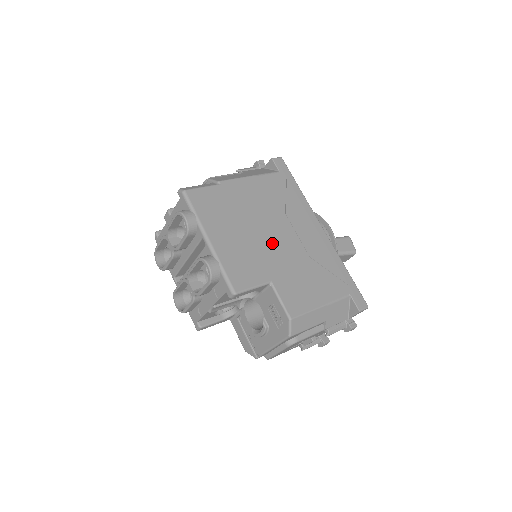
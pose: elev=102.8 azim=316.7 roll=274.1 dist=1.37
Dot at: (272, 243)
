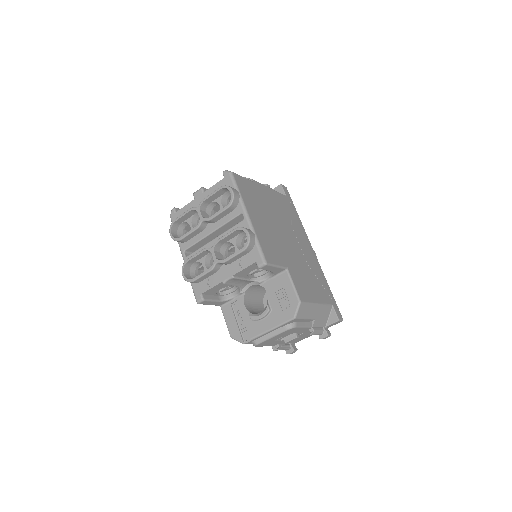
Dot at: (286, 241)
